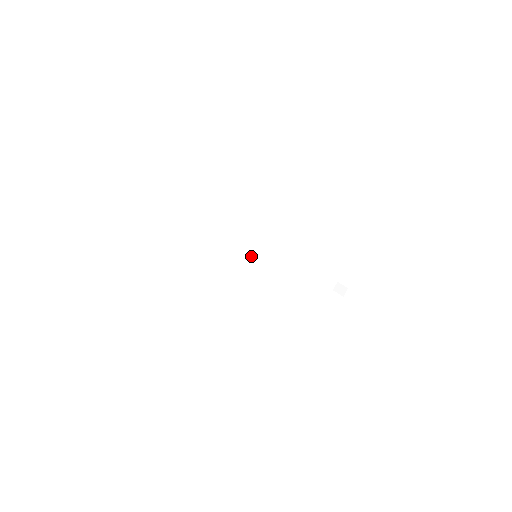
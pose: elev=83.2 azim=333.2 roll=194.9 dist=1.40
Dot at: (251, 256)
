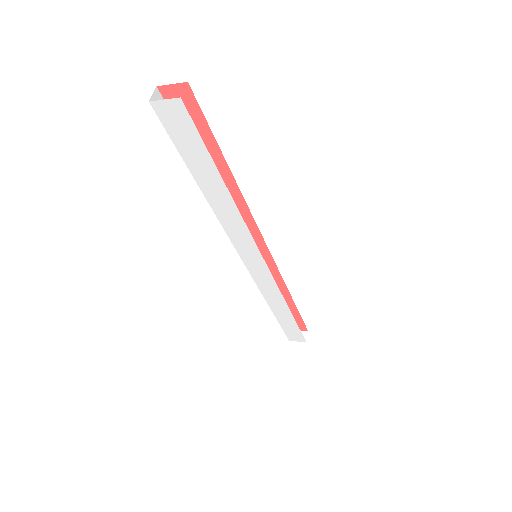
Dot at: (244, 261)
